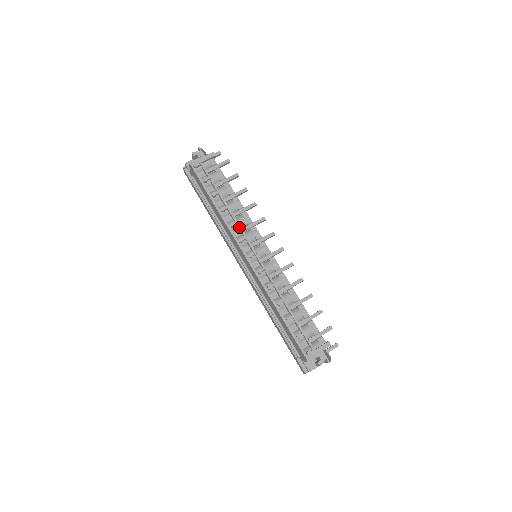
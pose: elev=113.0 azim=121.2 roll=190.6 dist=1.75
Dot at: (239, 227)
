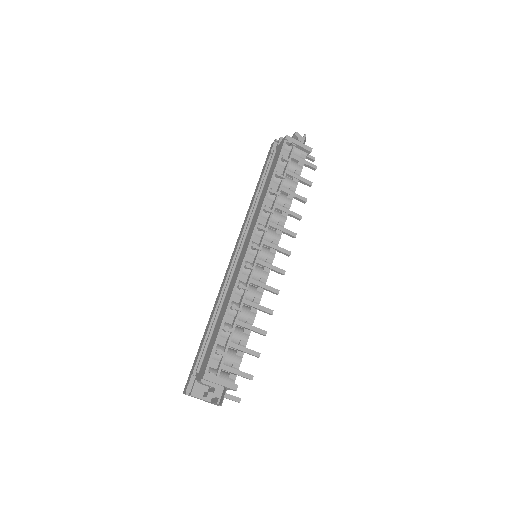
Dot at: (270, 217)
